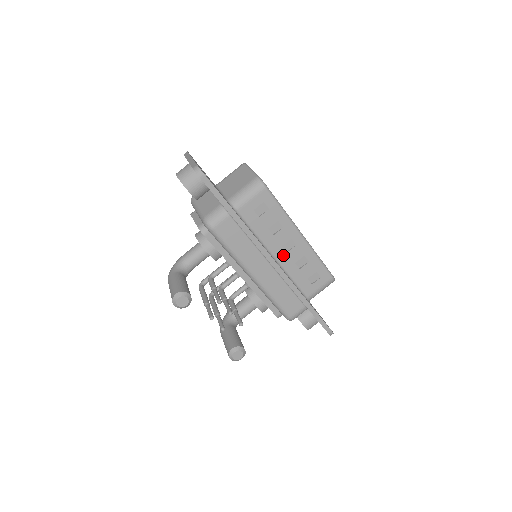
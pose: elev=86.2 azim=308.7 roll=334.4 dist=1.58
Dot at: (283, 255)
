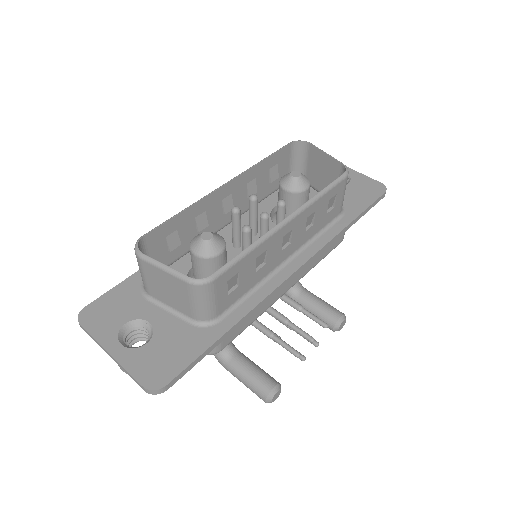
Dot at: (290, 248)
